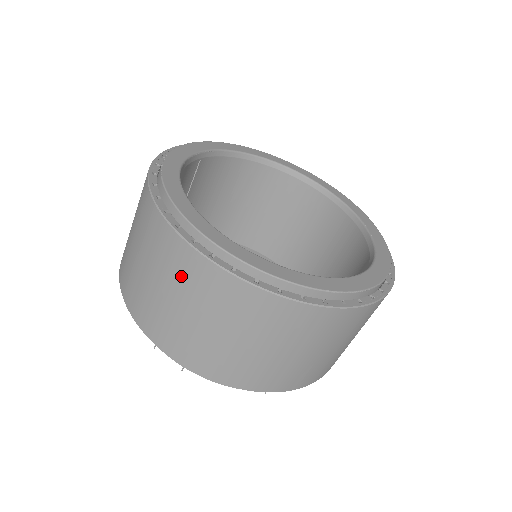
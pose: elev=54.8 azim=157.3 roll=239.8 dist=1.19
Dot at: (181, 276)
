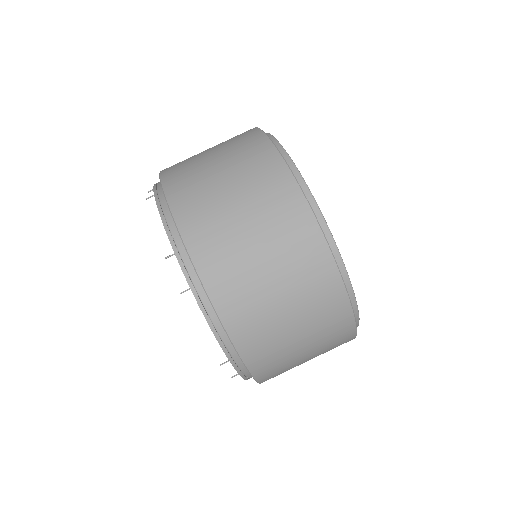
Dot at: occluded
